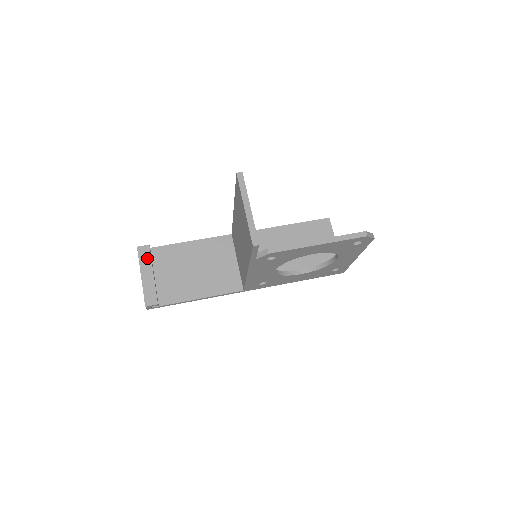
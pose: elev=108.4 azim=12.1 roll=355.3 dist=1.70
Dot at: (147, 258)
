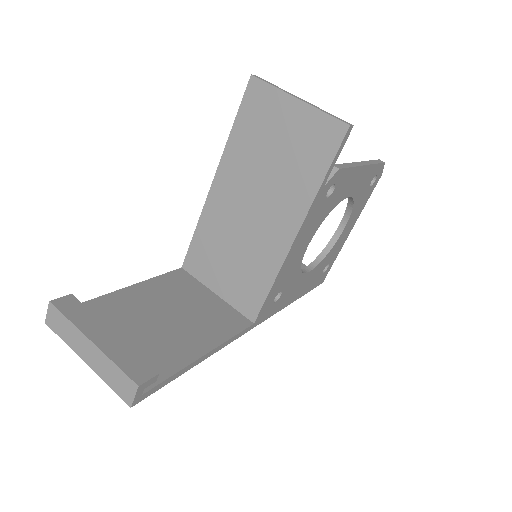
Dot at: (82, 312)
